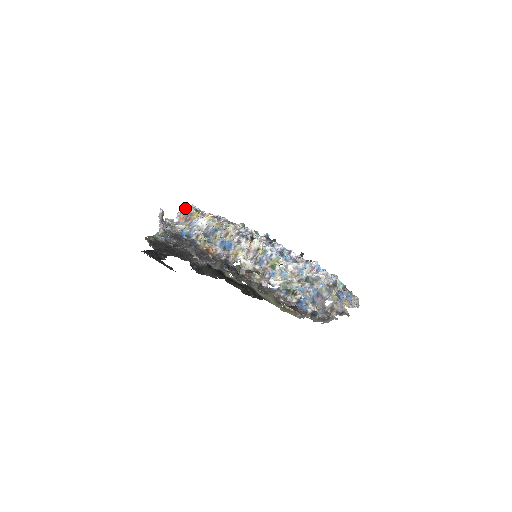
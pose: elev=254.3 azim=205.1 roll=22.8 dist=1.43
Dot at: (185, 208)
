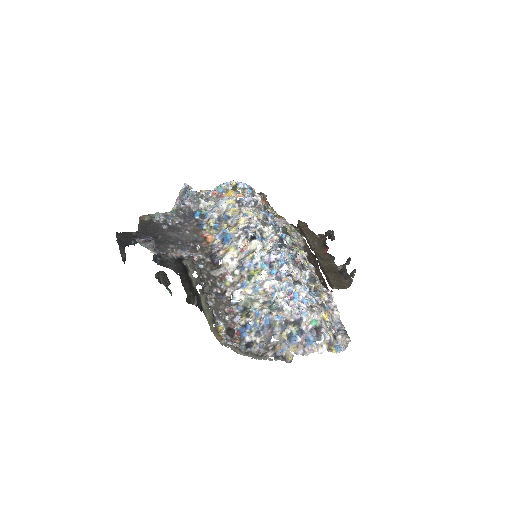
Dot at: (224, 183)
